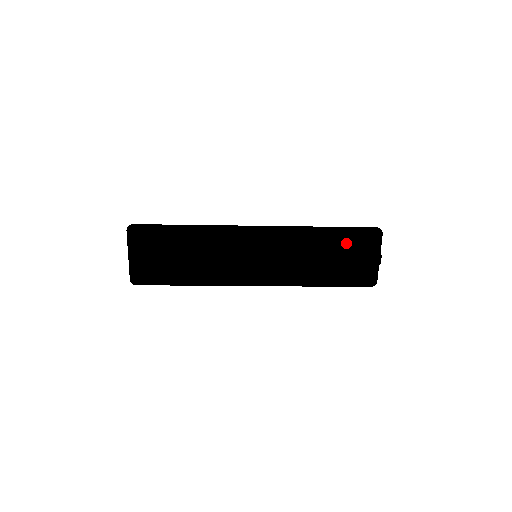
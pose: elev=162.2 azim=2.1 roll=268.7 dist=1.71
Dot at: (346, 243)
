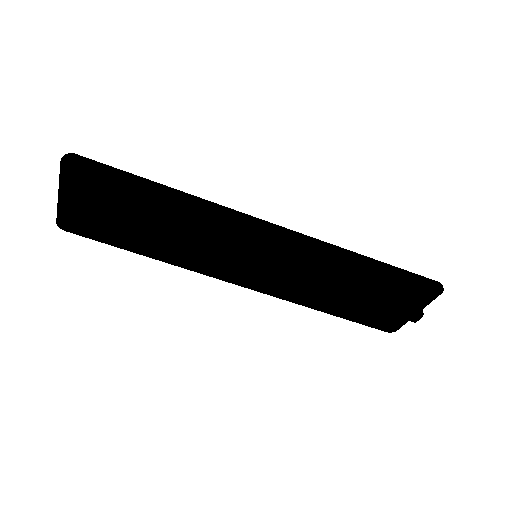
Dot at: (387, 284)
